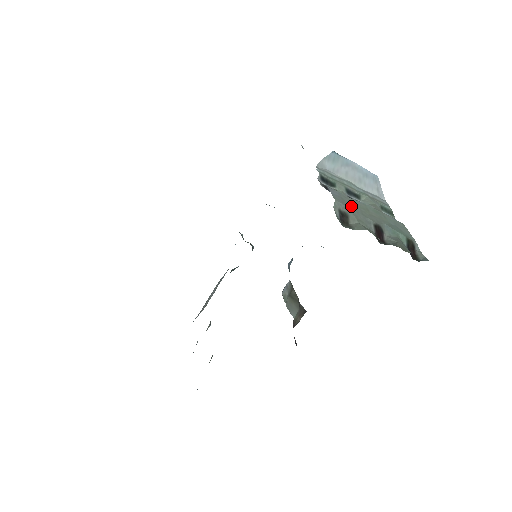
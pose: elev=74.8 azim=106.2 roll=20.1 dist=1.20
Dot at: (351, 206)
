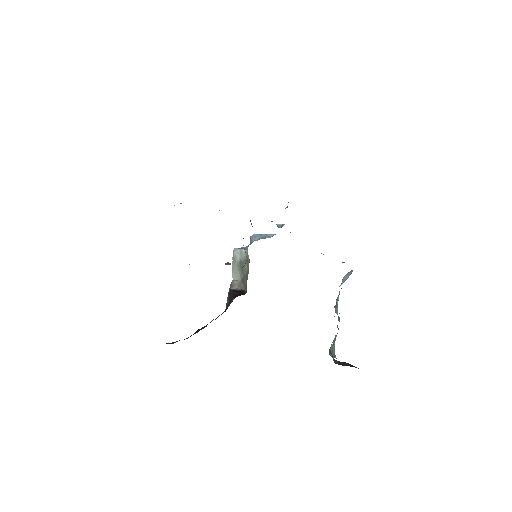
Dot at: occluded
